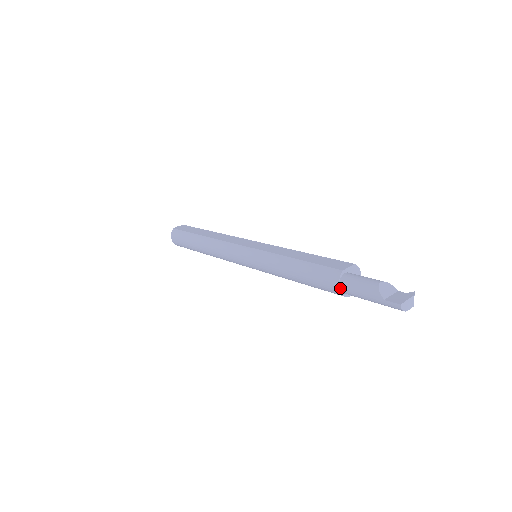
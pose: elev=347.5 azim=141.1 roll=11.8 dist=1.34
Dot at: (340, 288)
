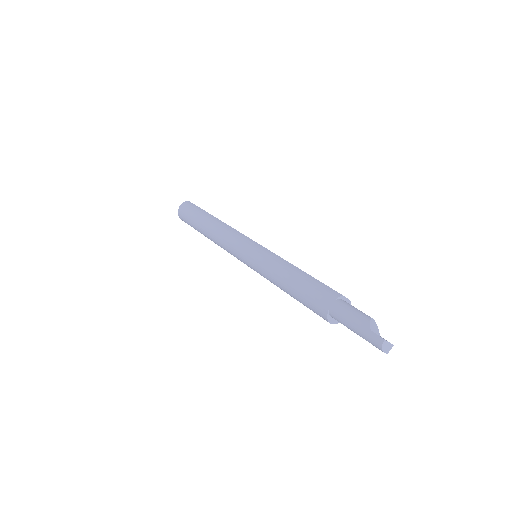
Dot at: (332, 306)
